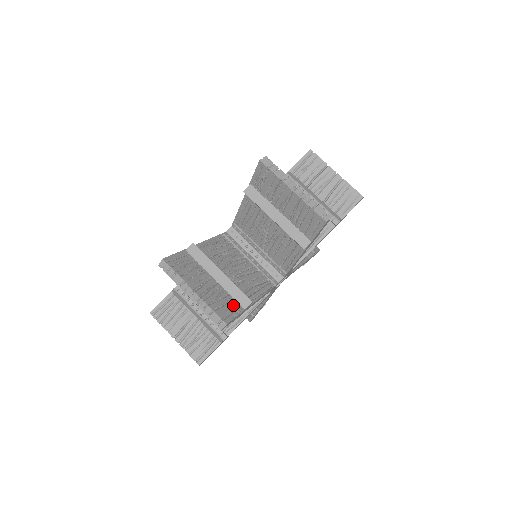
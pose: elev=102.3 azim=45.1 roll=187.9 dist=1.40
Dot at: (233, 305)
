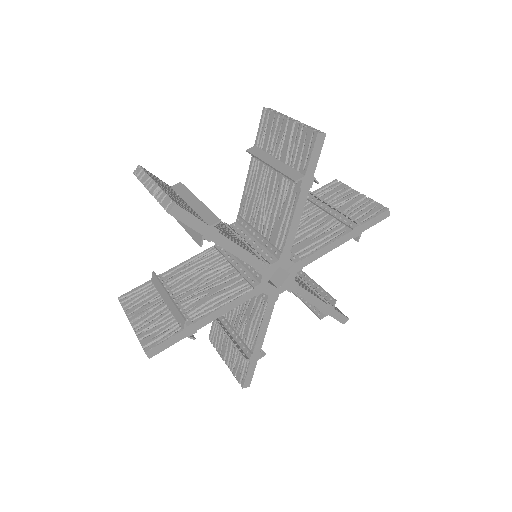
Dot at: occluded
